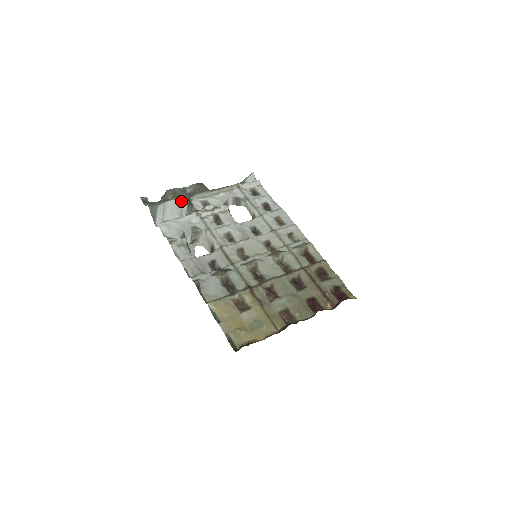
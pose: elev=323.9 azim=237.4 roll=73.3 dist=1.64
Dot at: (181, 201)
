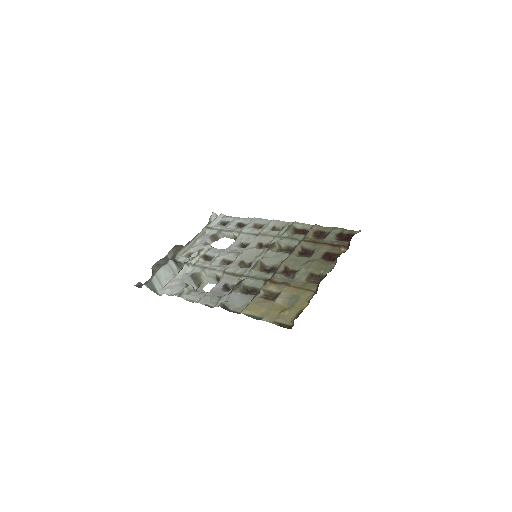
Dot at: (168, 265)
